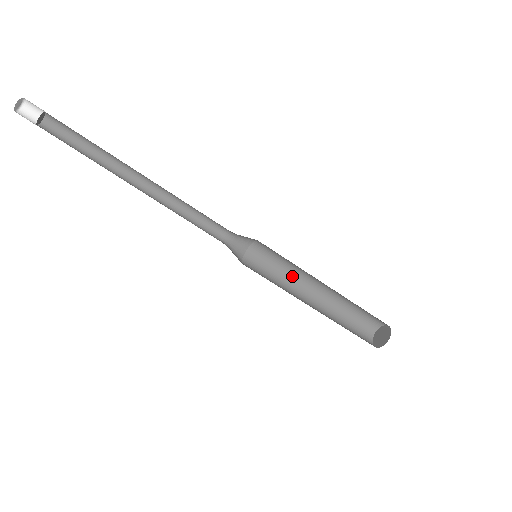
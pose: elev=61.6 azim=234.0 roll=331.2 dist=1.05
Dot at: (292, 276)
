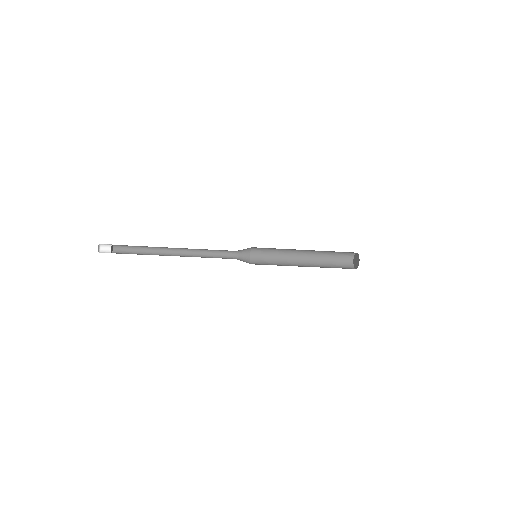
Dot at: (285, 250)
